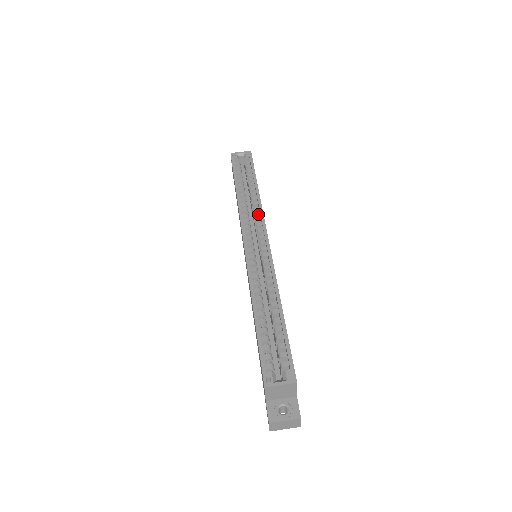
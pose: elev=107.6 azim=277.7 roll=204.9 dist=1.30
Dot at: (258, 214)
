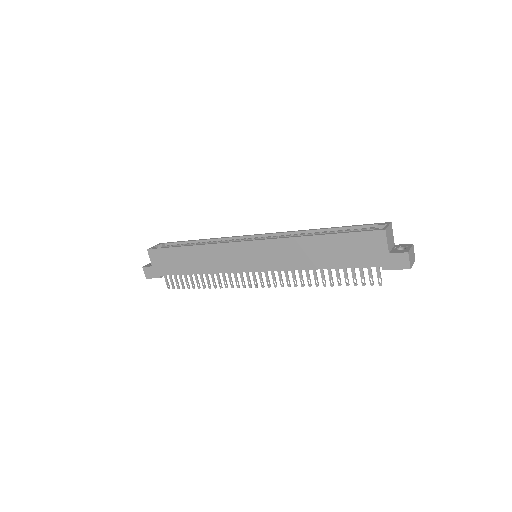
Dot at: (226, 240)
